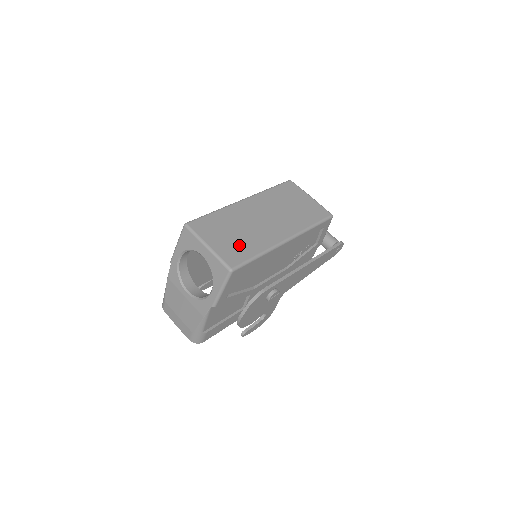
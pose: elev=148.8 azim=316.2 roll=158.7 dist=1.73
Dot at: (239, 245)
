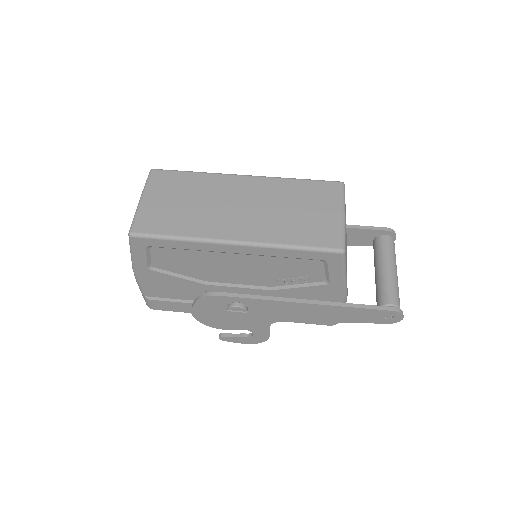
Dot at: (171, 216)
